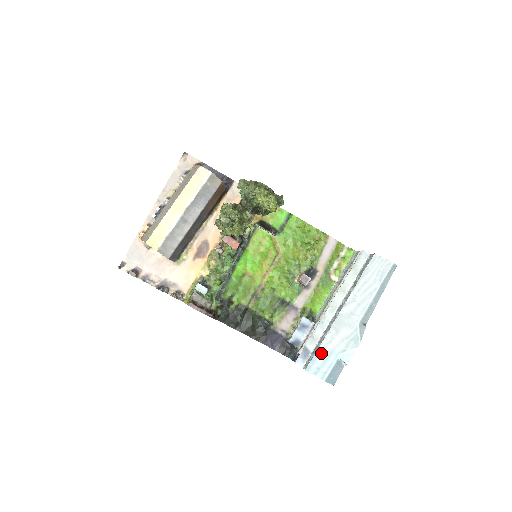
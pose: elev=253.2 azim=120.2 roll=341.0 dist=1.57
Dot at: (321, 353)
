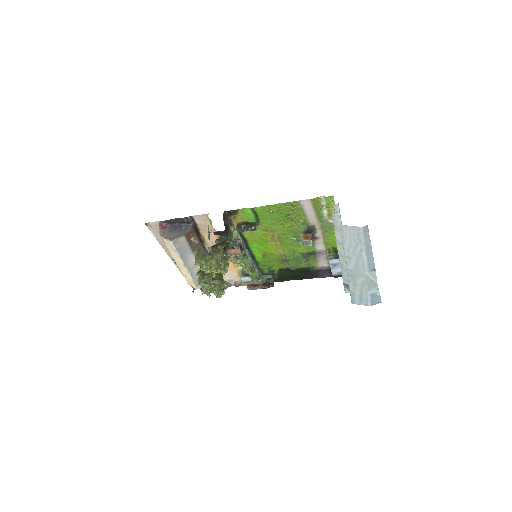
Dot at: (354, 294)
